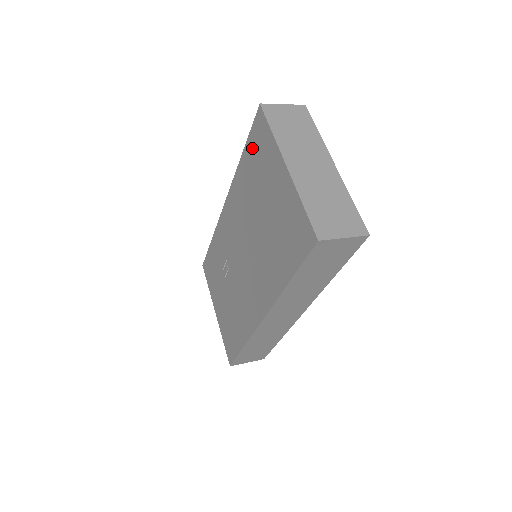
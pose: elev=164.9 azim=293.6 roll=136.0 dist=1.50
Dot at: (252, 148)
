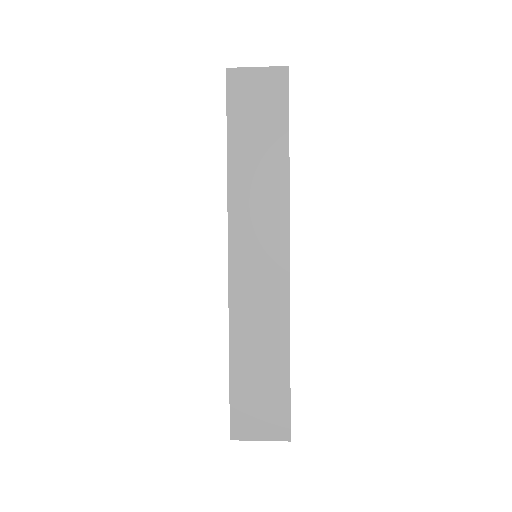
Dot at: occluded
